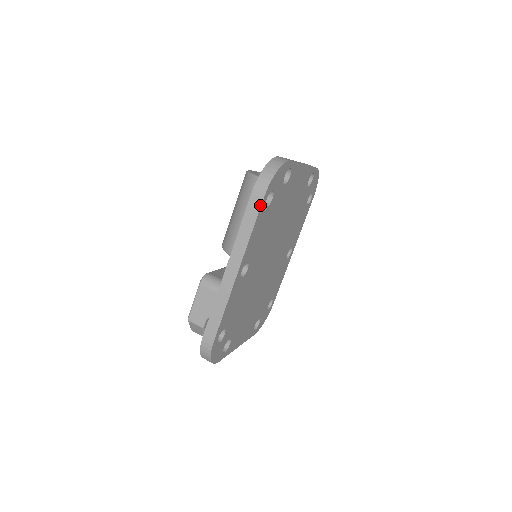
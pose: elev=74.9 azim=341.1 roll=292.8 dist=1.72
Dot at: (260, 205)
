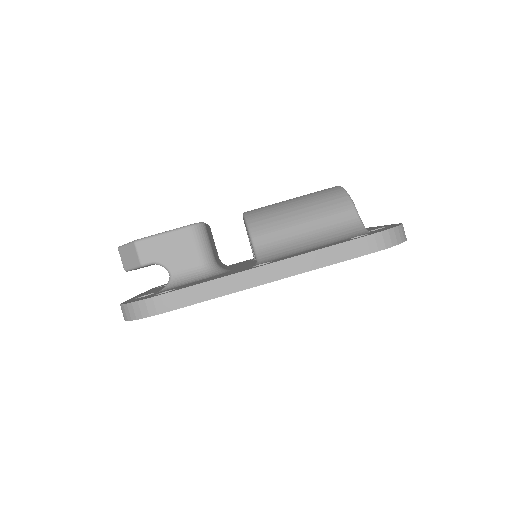
Dot at: (361, 255)
